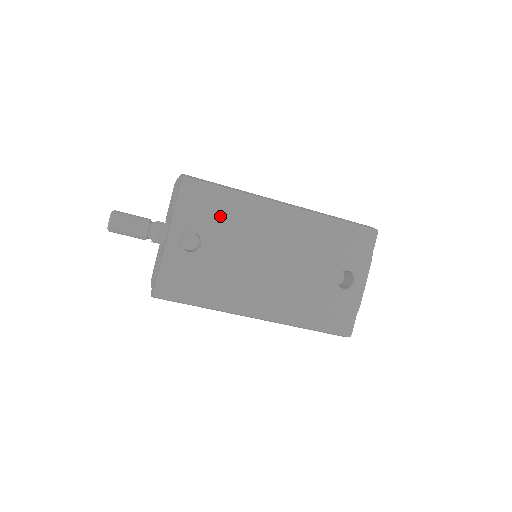
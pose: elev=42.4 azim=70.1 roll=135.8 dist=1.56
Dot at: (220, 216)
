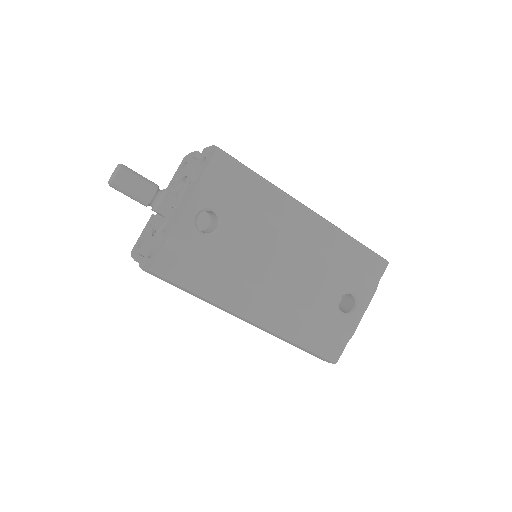
Dot at: (245, 202)
